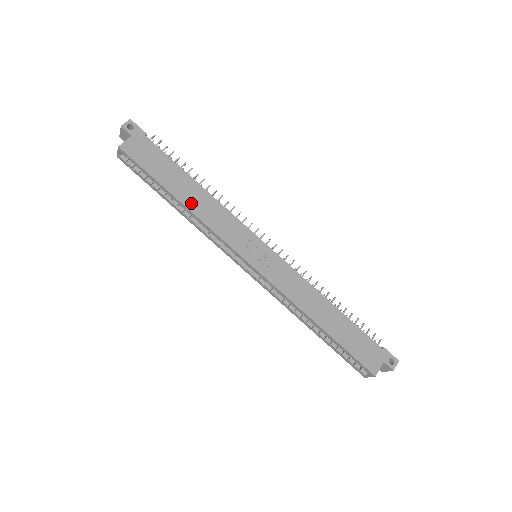
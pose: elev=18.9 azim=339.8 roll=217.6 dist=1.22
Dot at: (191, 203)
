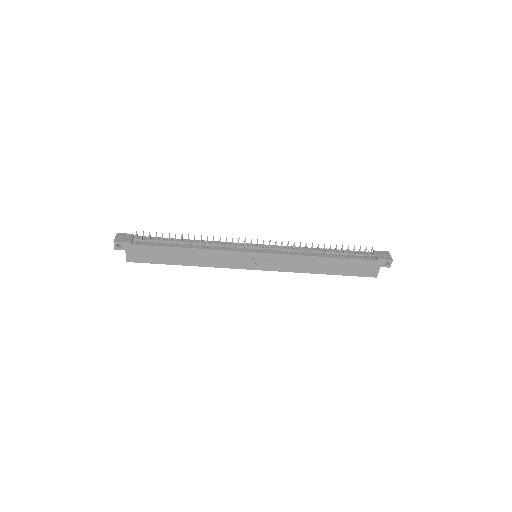
Dot at: (193, 262)
